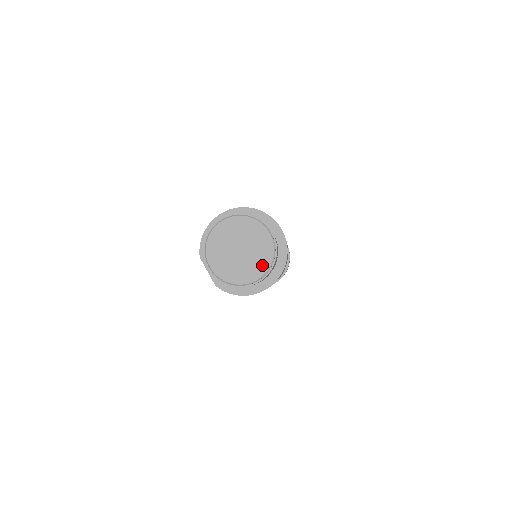
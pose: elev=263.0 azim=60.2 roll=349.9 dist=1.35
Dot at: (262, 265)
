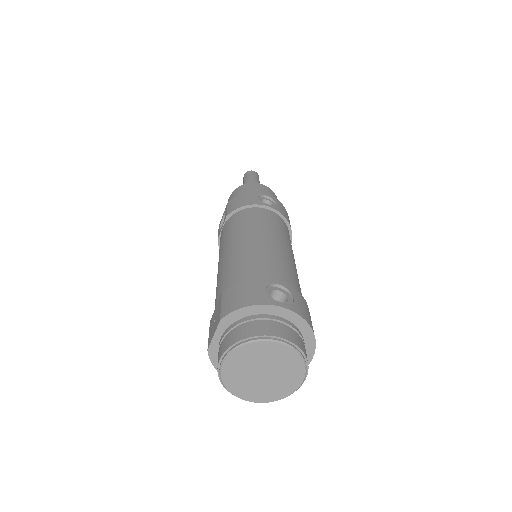
Dot at: (266, 397)
